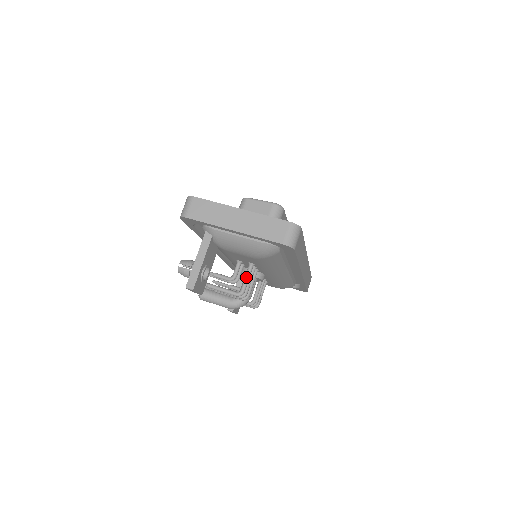
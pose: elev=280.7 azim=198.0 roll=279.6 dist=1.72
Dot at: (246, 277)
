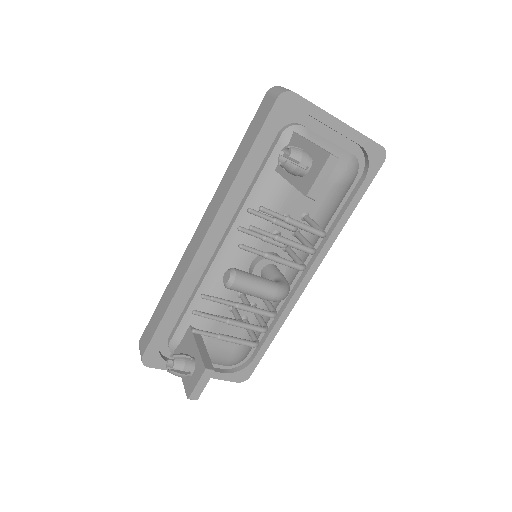
Dot at: (315, 222)
